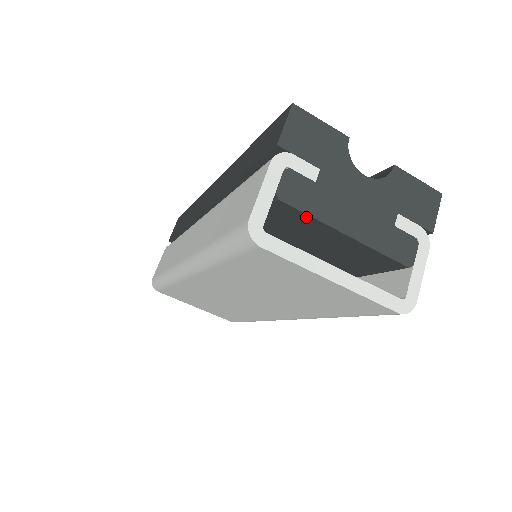
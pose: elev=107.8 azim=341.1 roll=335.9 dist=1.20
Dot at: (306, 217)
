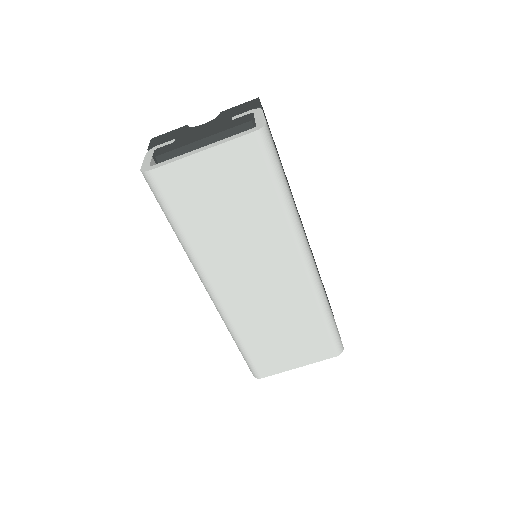
Dot at: (177, 153)
